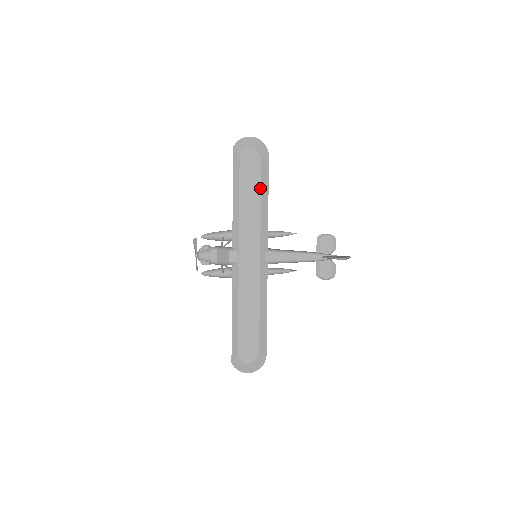
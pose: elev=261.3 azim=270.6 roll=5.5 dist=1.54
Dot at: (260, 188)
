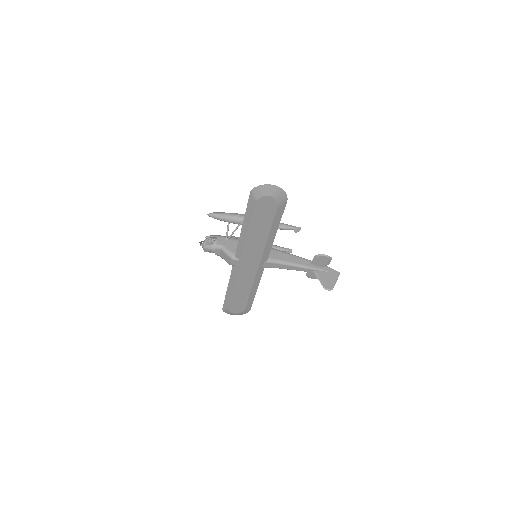
Dot at: (271, 226)
